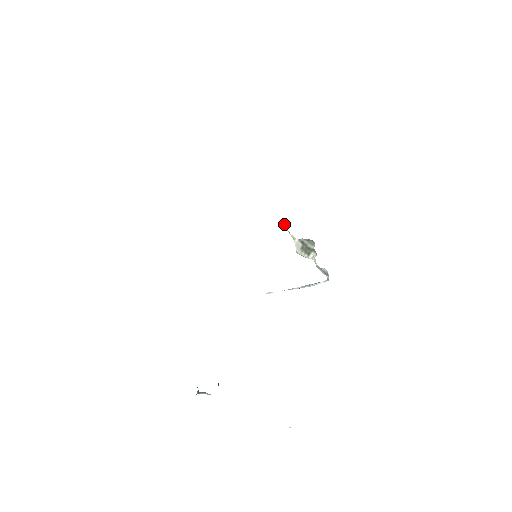
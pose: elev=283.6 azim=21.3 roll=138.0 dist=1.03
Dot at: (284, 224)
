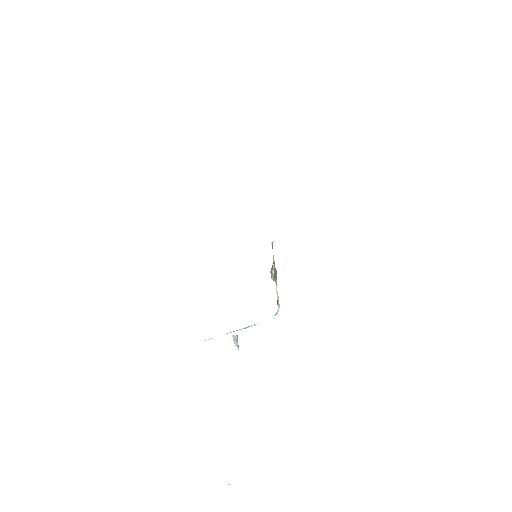
Dot at: occluded
